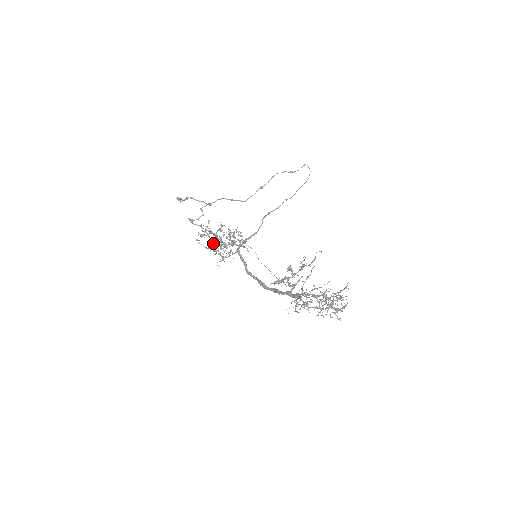
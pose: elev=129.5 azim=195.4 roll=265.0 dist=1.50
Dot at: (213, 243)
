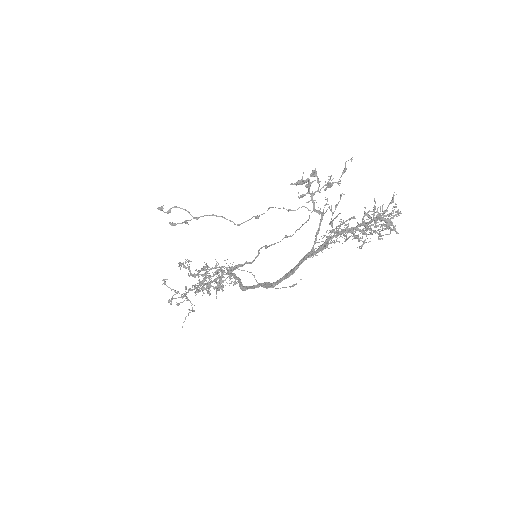
Dot at: (194, 276)
